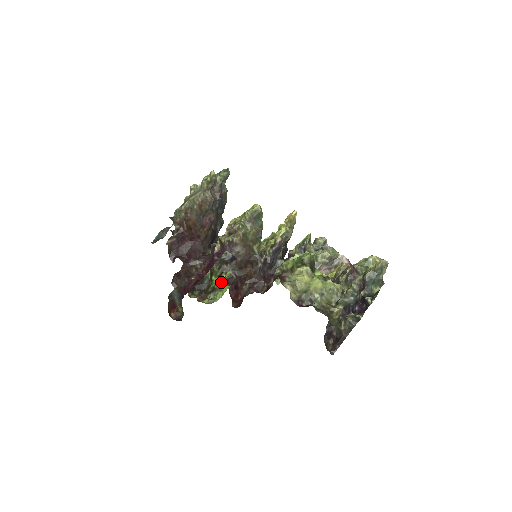
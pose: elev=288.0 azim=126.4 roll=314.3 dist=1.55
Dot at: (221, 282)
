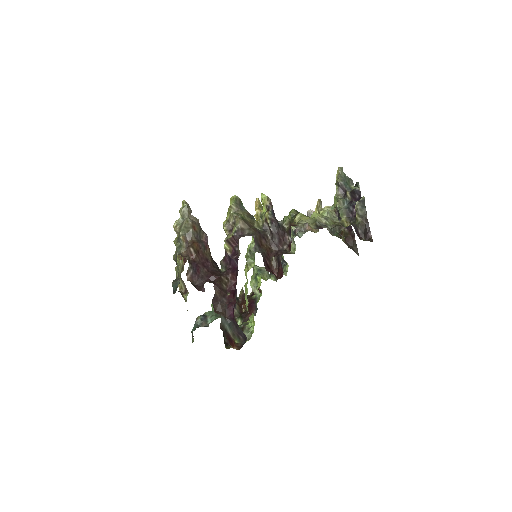
Dot at: occluded
